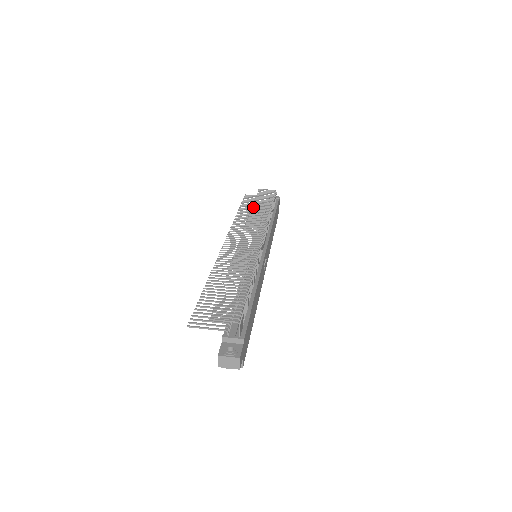
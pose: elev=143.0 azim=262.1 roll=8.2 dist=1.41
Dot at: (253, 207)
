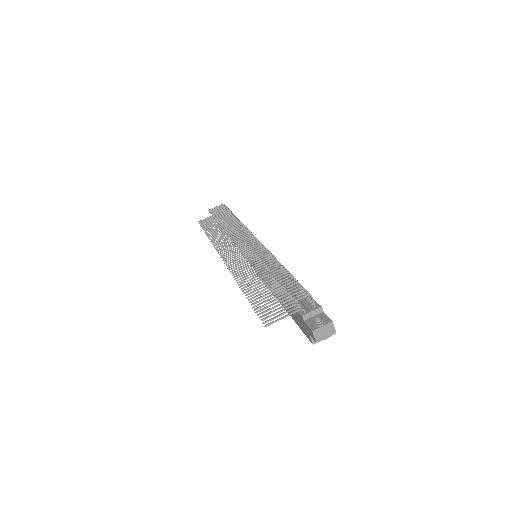
Dot at: (219, 223)
